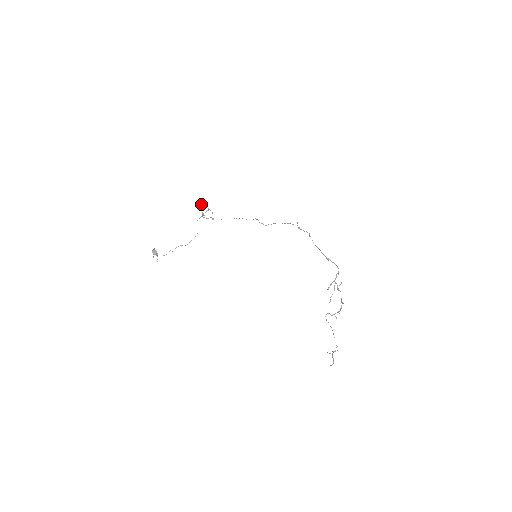
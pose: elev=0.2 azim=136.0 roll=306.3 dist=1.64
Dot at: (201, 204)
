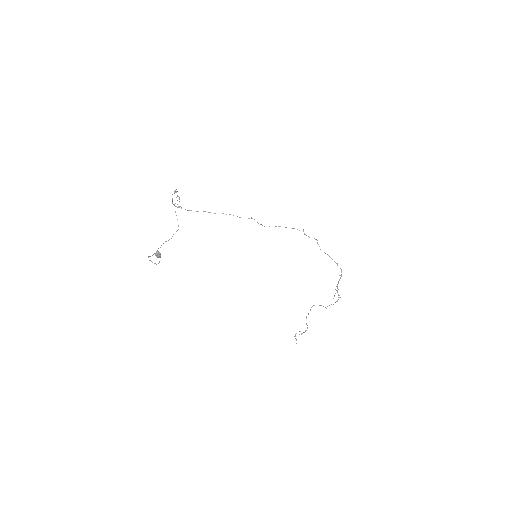
Dot at: (174, 191)
